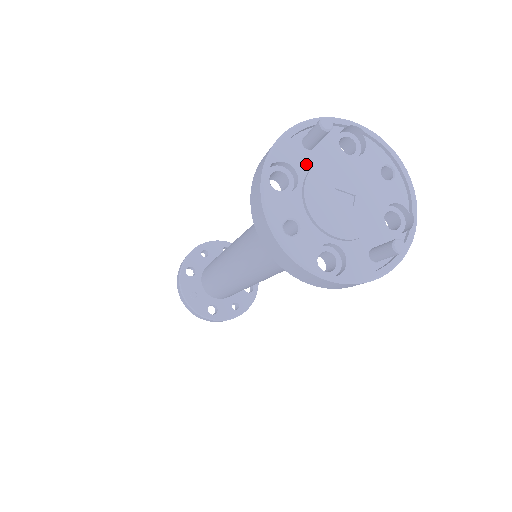
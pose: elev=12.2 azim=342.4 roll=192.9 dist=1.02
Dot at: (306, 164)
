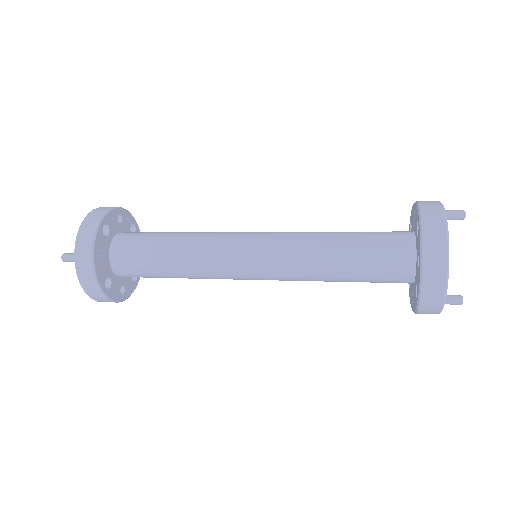
Dot at: occluded
